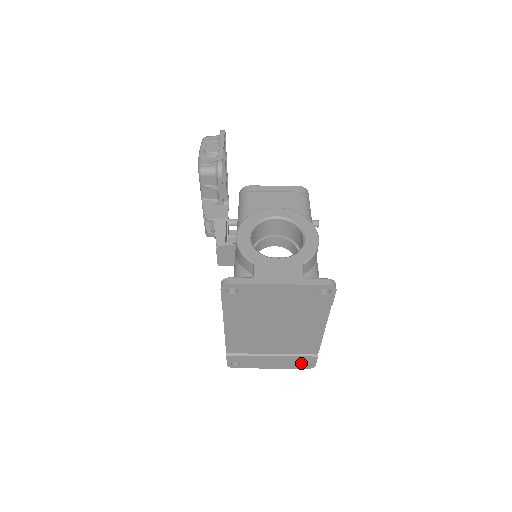
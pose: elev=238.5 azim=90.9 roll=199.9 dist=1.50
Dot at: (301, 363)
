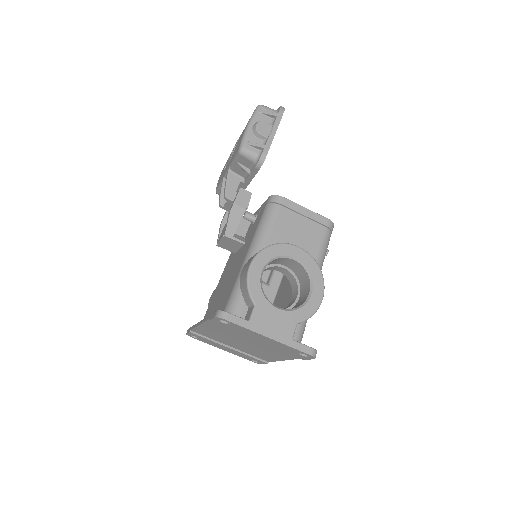
Dot at: (251, 359)
